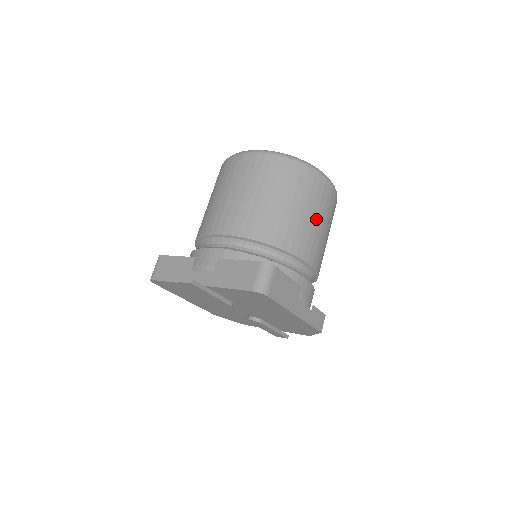
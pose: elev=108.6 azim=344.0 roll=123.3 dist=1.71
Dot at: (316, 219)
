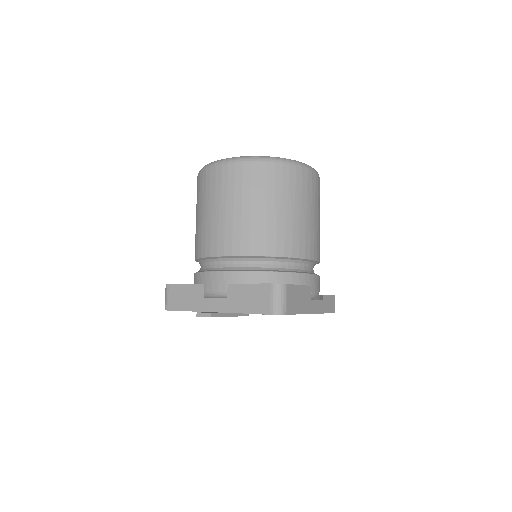
Dot at: (307, 214)
